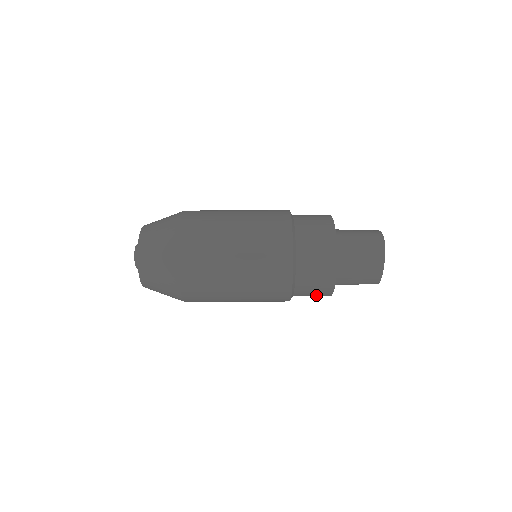
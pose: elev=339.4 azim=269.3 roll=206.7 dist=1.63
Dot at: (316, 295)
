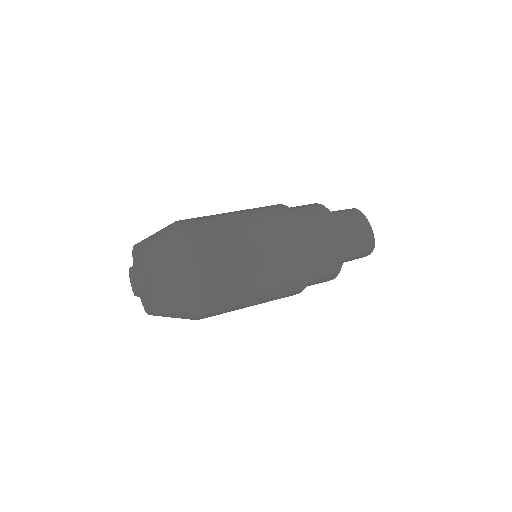
Dot at: (330, 258)
